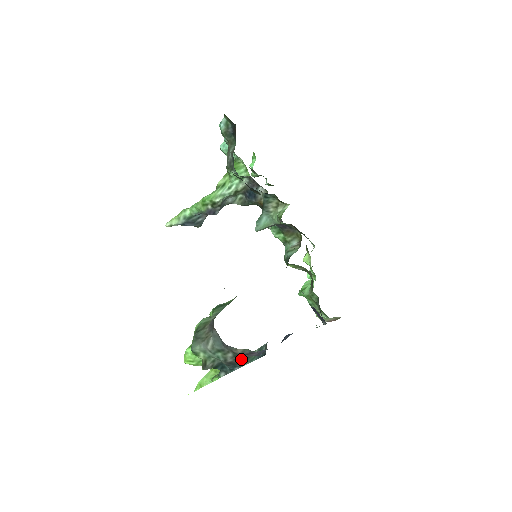
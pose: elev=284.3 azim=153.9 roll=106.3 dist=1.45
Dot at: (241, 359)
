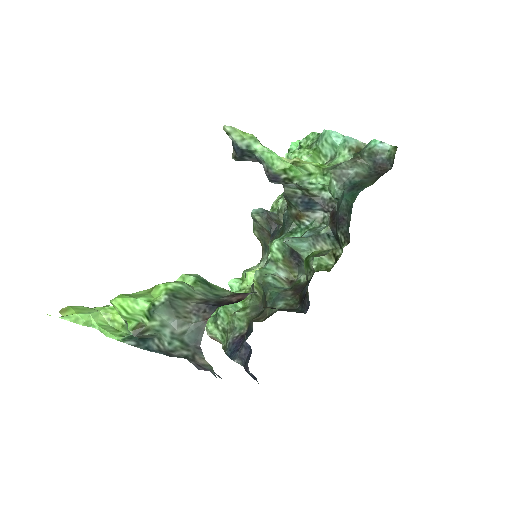
Dot at: (180, 357)
